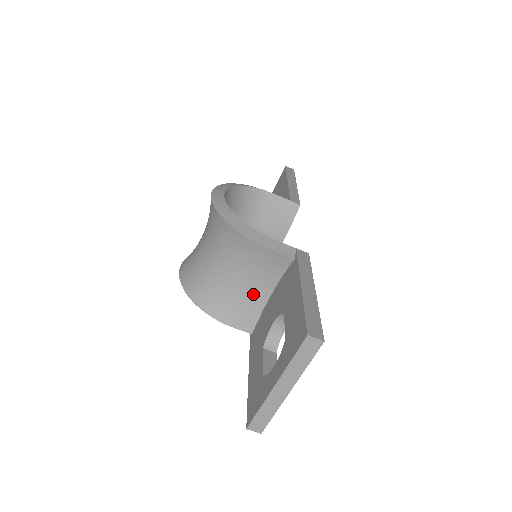
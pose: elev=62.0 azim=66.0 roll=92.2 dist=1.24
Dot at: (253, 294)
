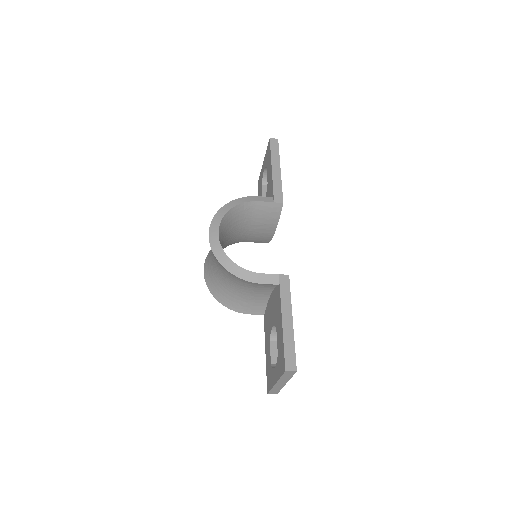
Dot at: (258, 297)
